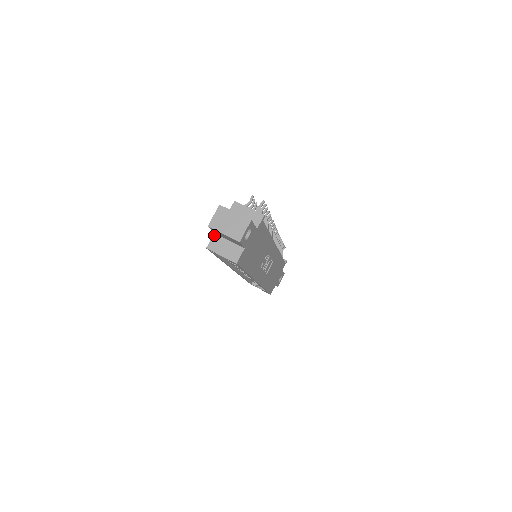
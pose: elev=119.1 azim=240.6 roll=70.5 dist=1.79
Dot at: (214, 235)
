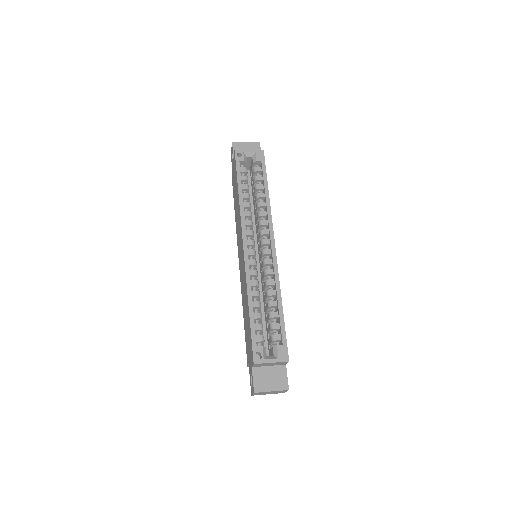
Dot at: occluded
